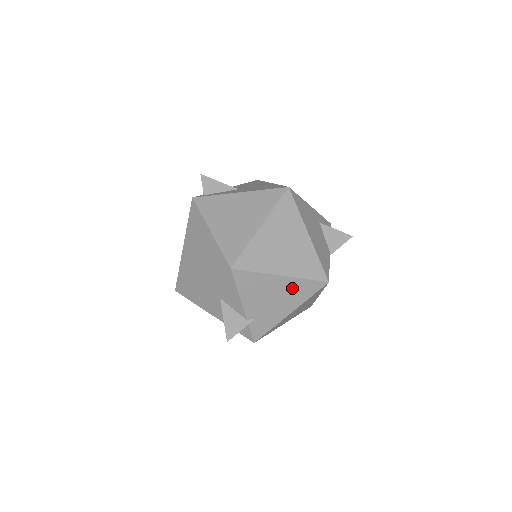
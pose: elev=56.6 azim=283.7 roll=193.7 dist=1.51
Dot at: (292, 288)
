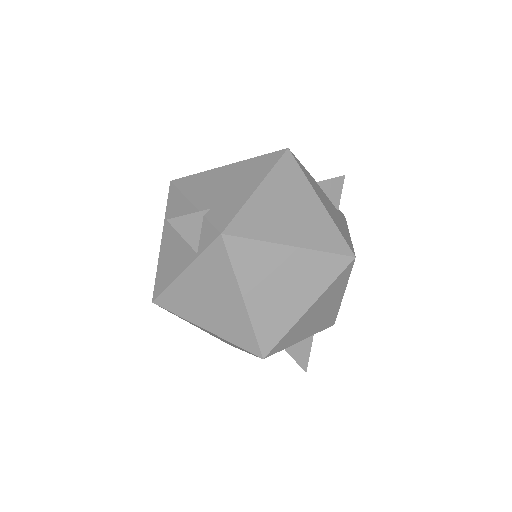
Dot at: (245, 169)
